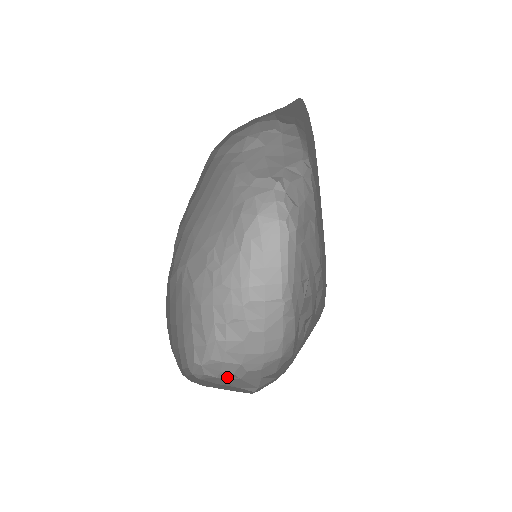
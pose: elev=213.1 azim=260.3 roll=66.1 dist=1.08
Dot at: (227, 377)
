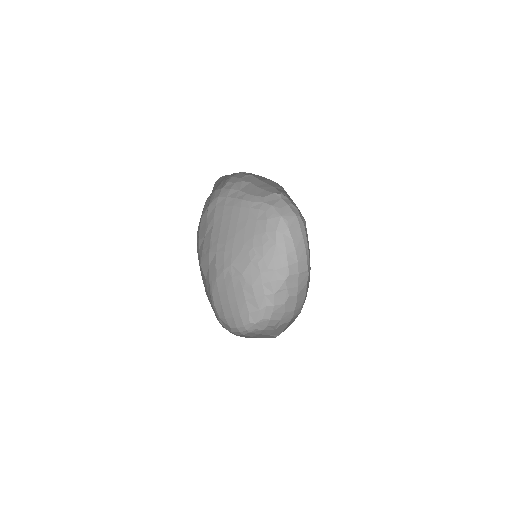
Dot at: (269, 329)
